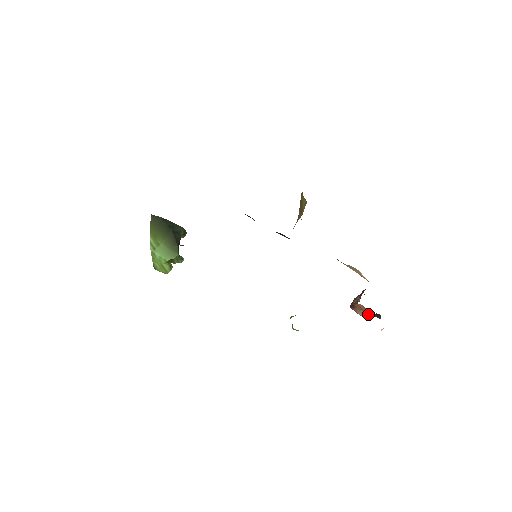
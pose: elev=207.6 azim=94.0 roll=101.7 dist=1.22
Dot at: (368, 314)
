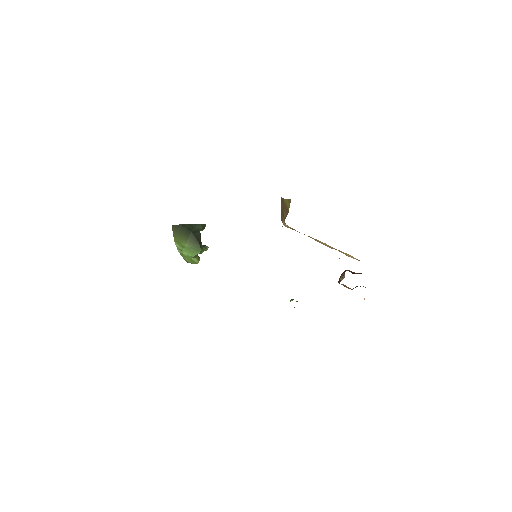
Dot at: (351, 289)
